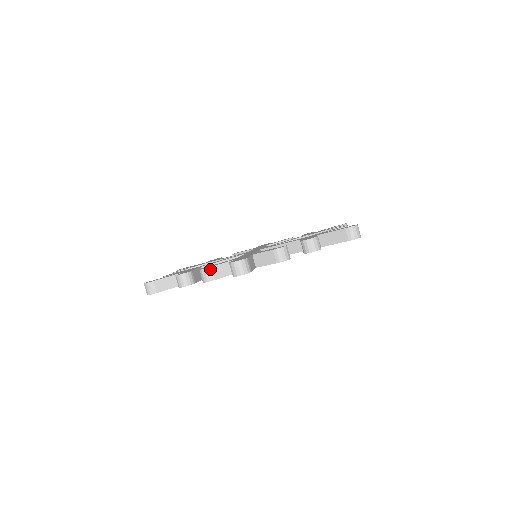
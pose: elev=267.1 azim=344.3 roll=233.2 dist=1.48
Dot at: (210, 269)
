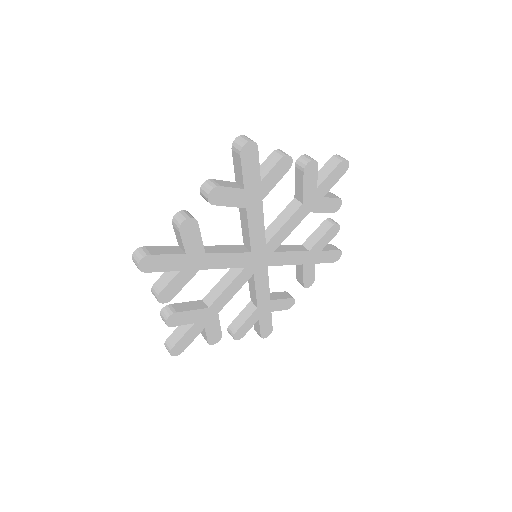
Dot at: (212, 180)
